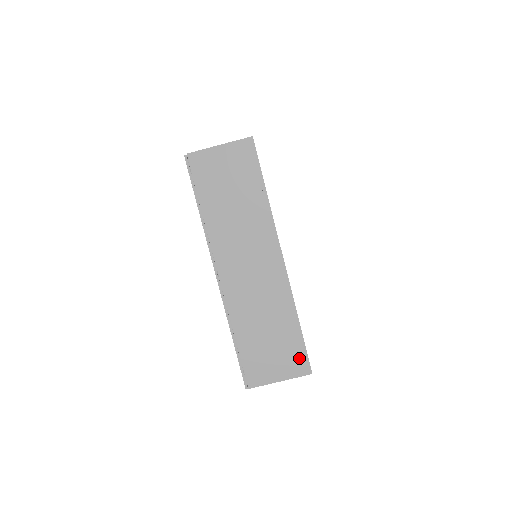
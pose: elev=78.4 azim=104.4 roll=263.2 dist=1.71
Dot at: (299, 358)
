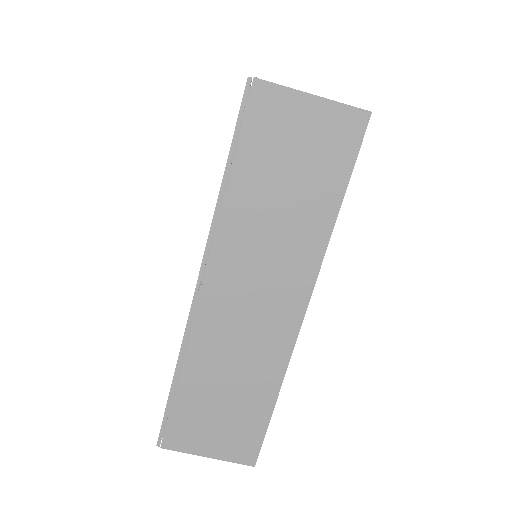
Dot at: (249, 442)
